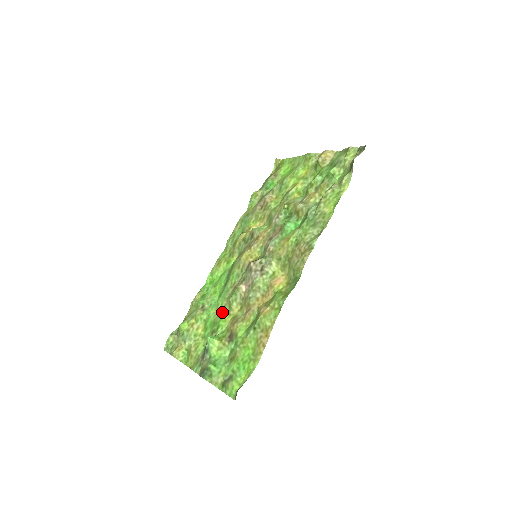
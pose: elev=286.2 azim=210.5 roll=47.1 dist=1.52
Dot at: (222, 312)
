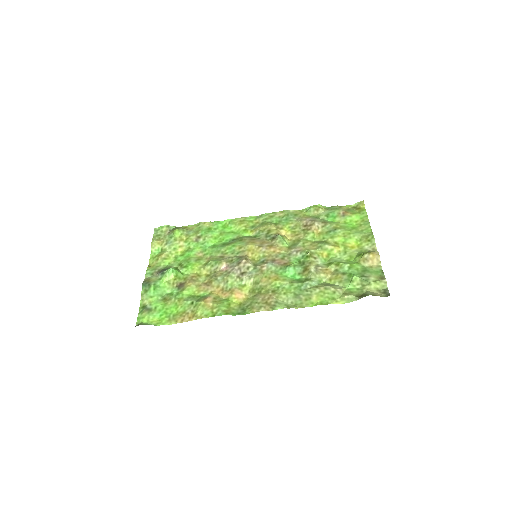
Dot at: (200, 260)
